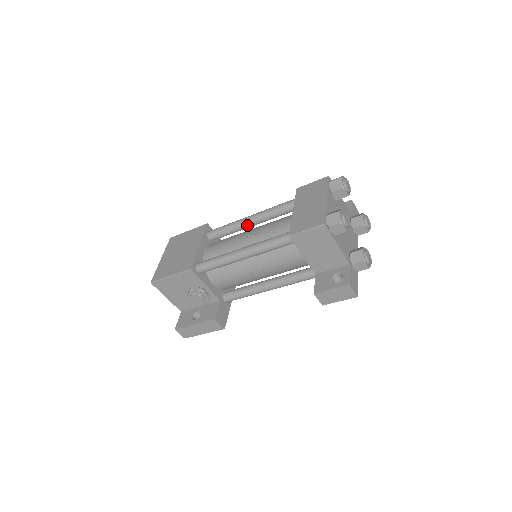
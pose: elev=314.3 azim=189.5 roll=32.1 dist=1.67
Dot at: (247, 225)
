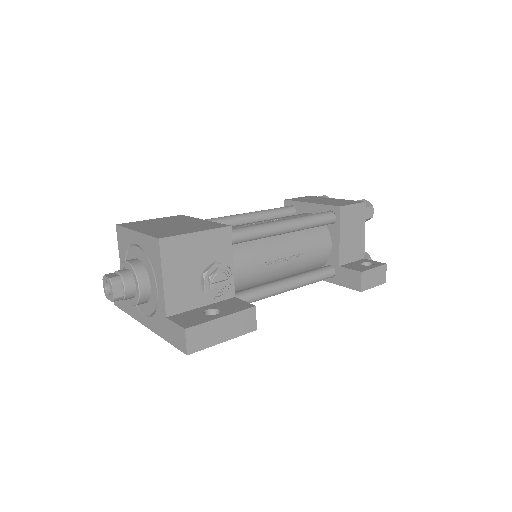
Dot at: (243, 221)
